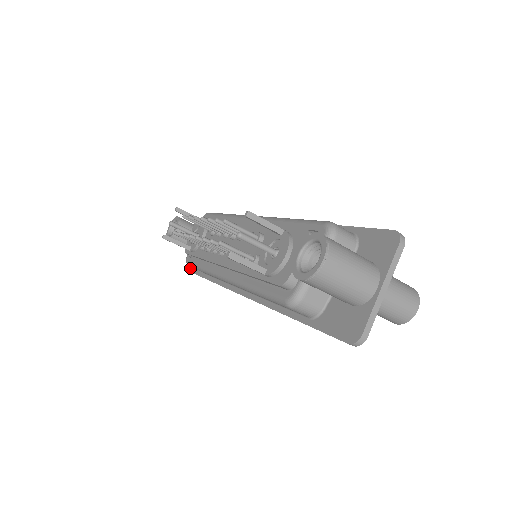
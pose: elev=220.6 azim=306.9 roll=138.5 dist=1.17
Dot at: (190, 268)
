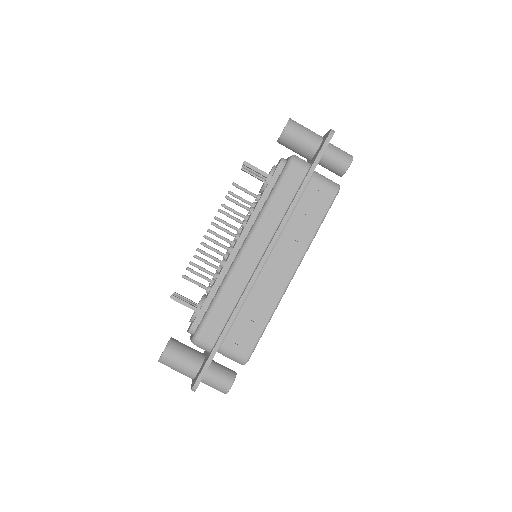
Dot at: (193, 385)
